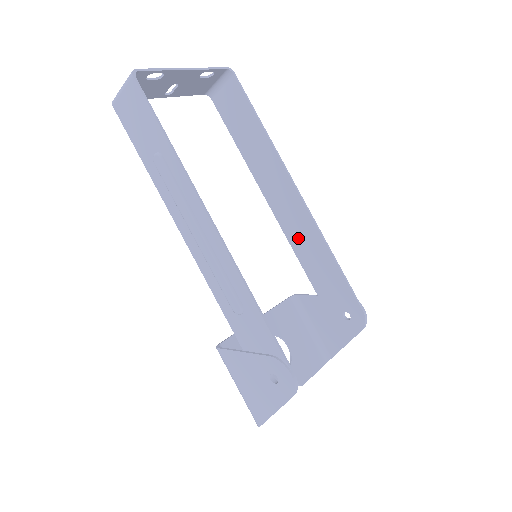
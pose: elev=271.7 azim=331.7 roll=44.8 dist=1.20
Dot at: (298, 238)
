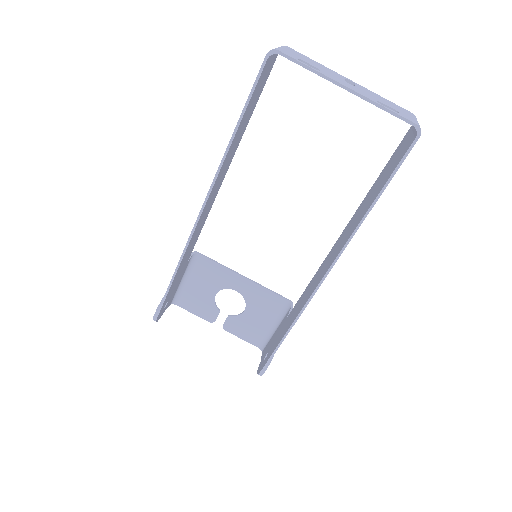
Dot at: (307, 291)
